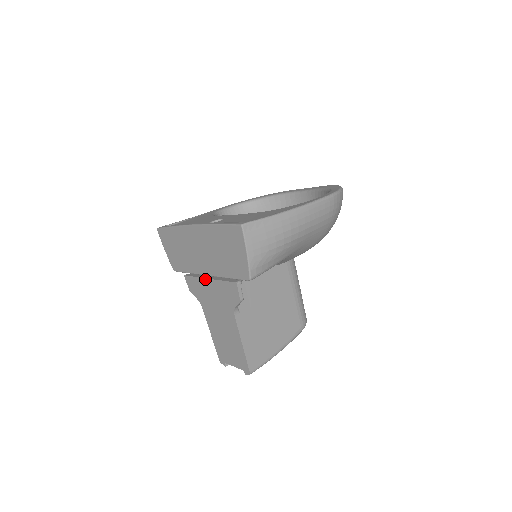
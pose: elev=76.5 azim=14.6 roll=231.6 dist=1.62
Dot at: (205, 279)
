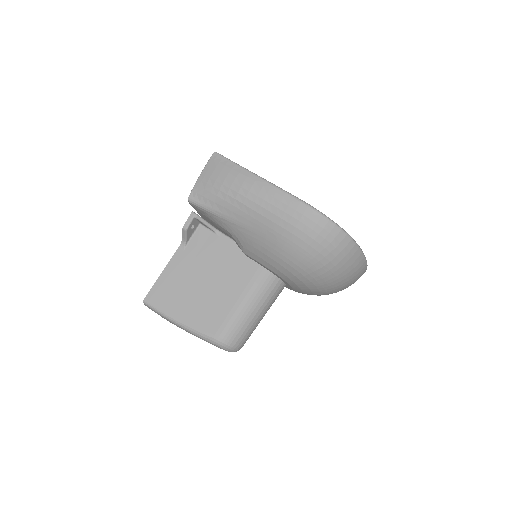
Dot at: occluded
